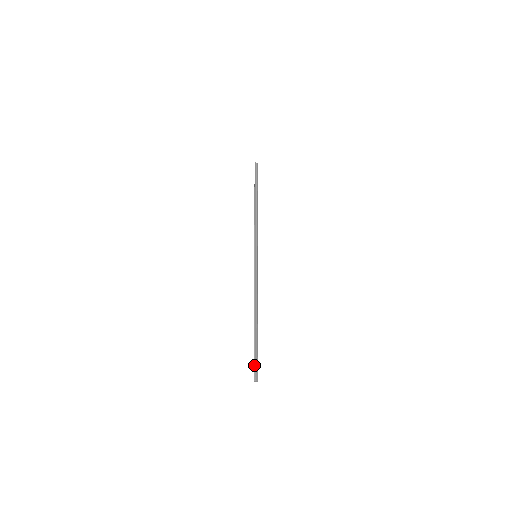
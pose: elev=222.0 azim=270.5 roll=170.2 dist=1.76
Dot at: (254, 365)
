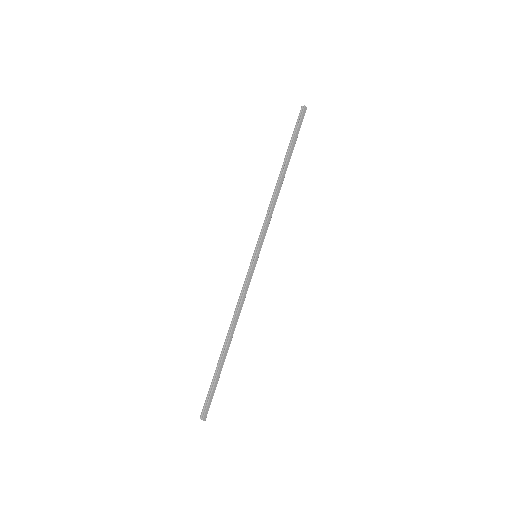
Dot at: (205, 400)
